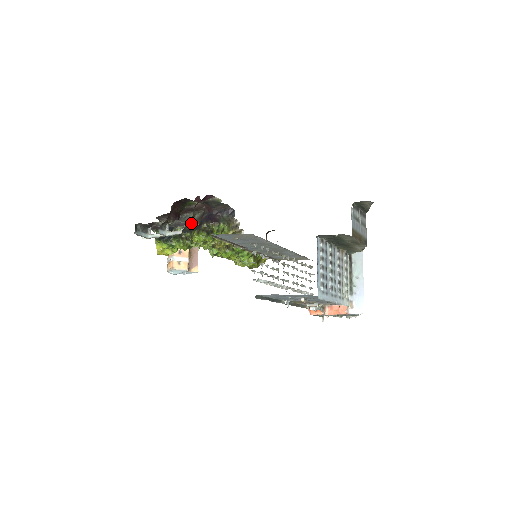
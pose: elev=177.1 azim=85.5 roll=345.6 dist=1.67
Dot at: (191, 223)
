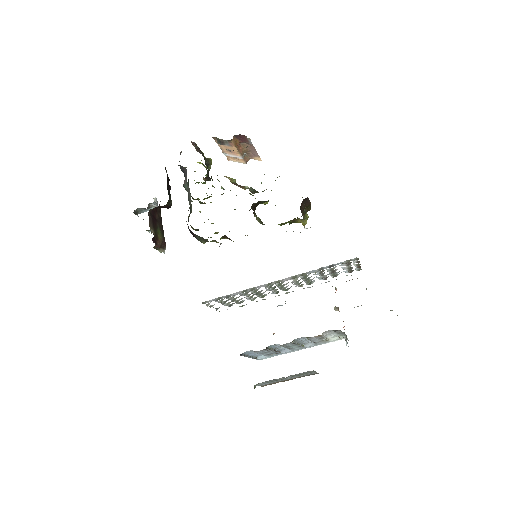
Dot at: (163, 247)
